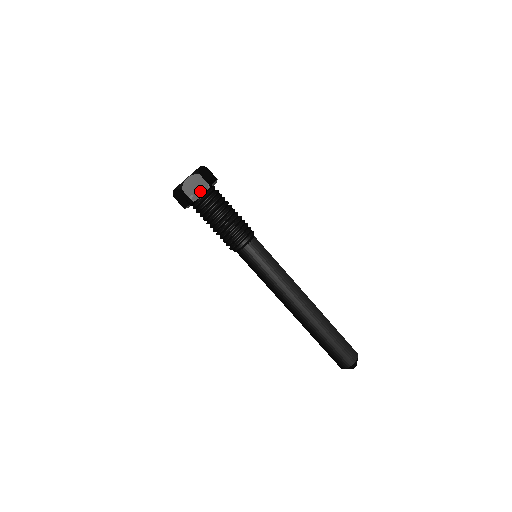
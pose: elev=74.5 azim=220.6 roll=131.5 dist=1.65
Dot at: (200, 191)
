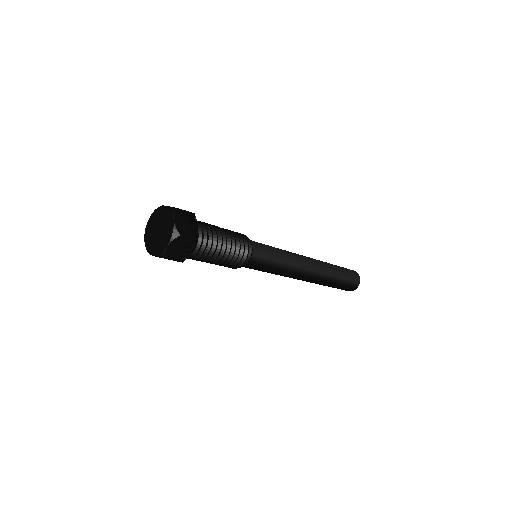
Dot at: (187, 250)
